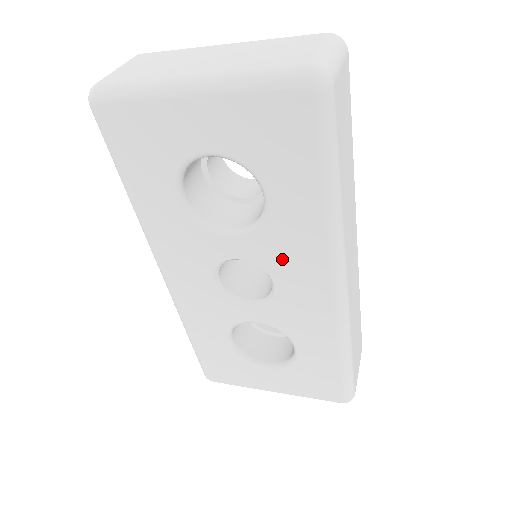
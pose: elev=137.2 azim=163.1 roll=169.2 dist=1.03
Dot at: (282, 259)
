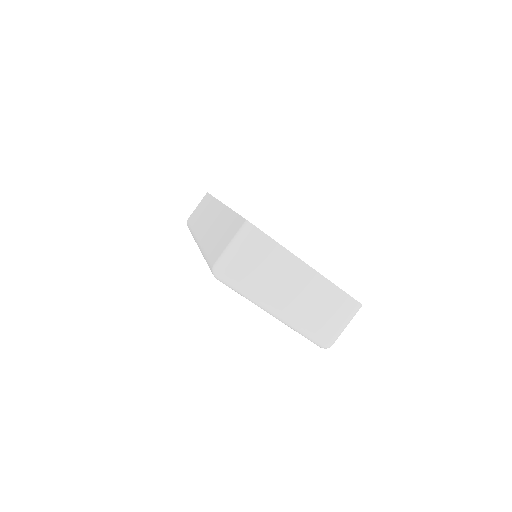
Dot at: occluded
